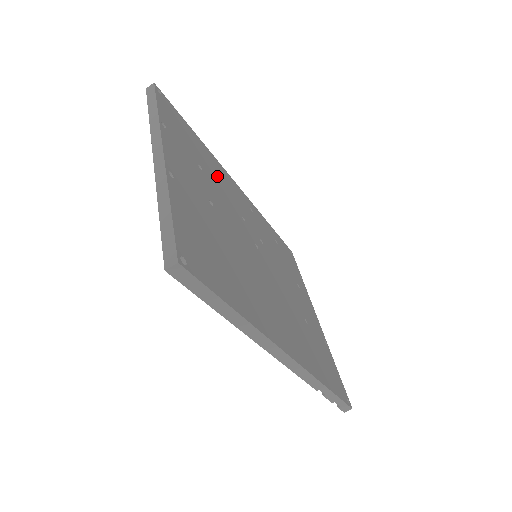
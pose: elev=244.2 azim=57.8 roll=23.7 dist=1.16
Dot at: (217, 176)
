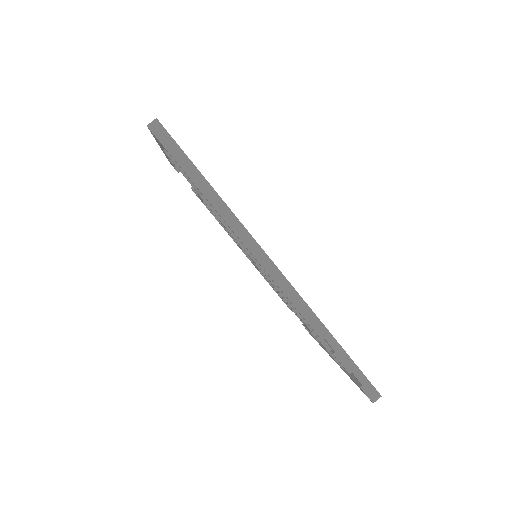
Dot at: occluded
